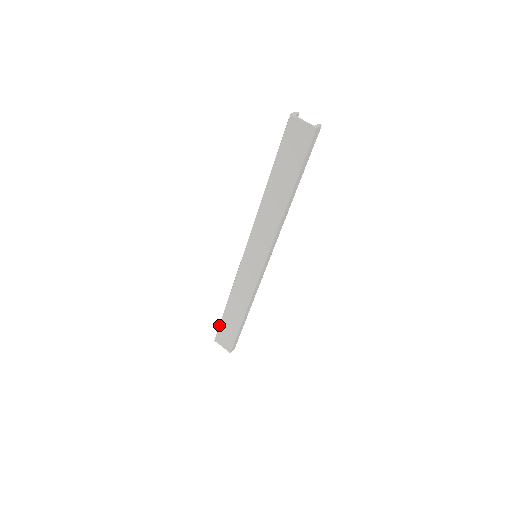
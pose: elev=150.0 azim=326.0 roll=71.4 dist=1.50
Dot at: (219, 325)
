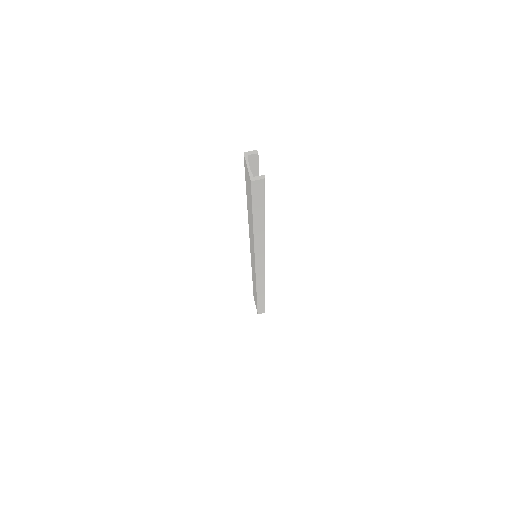
Dot at: occluded
